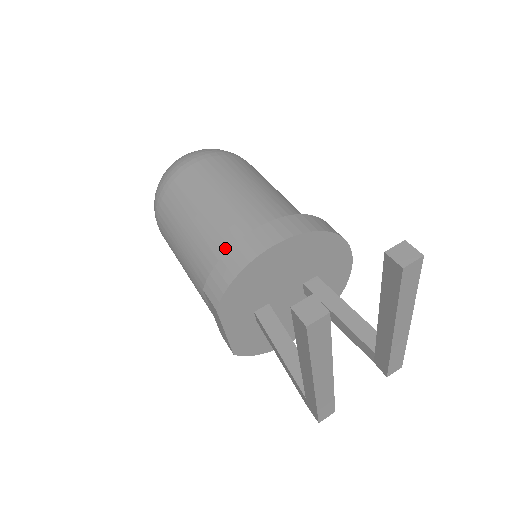
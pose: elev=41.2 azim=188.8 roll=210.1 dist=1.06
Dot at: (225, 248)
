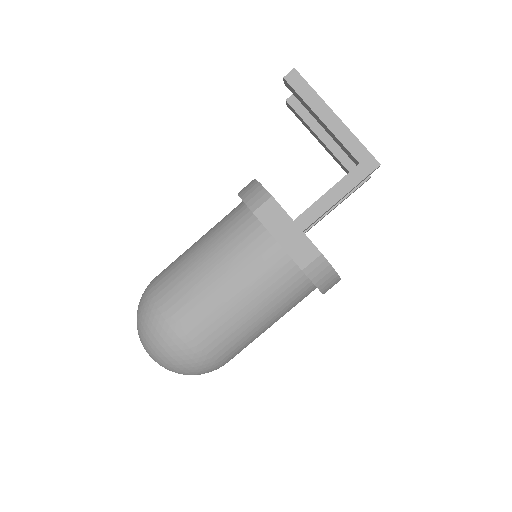
Dot at: (236, 211)
